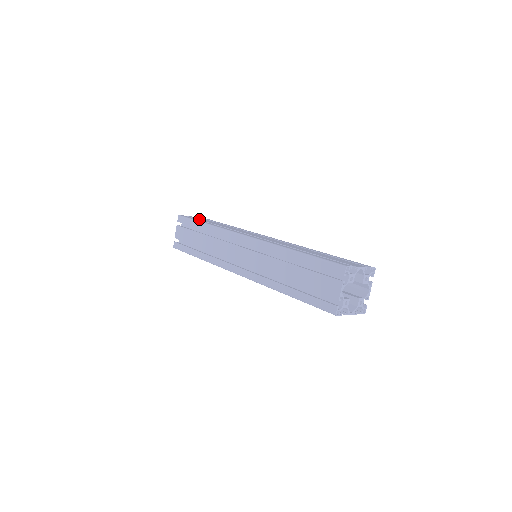
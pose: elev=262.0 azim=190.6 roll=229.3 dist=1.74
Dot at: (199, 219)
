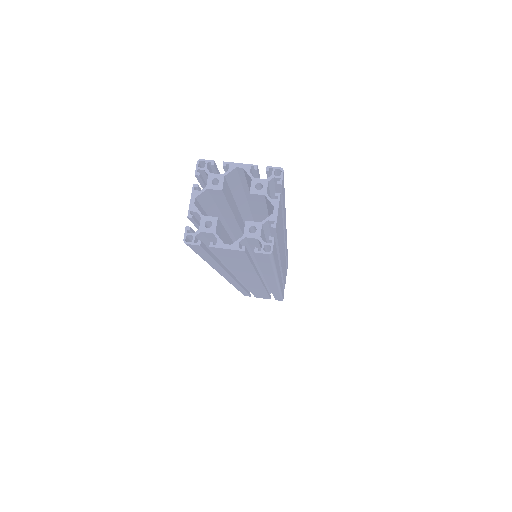
Dot at: occluded
